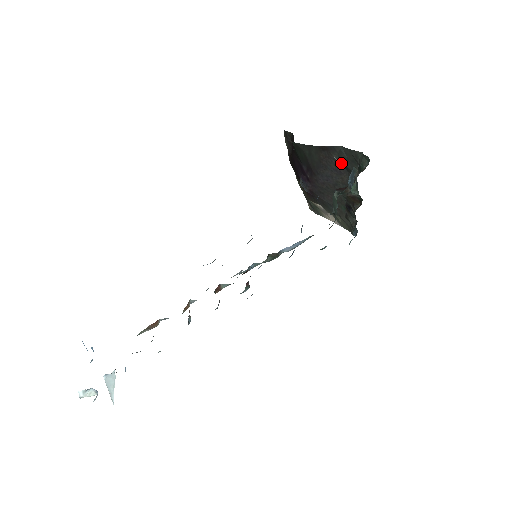
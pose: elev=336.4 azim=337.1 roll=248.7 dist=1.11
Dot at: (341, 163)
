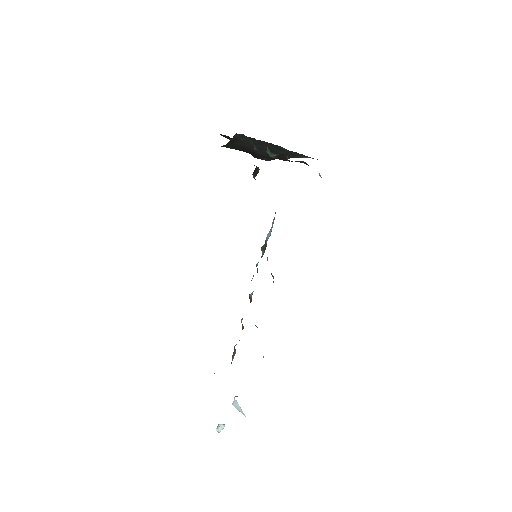
Dot at: occluded
